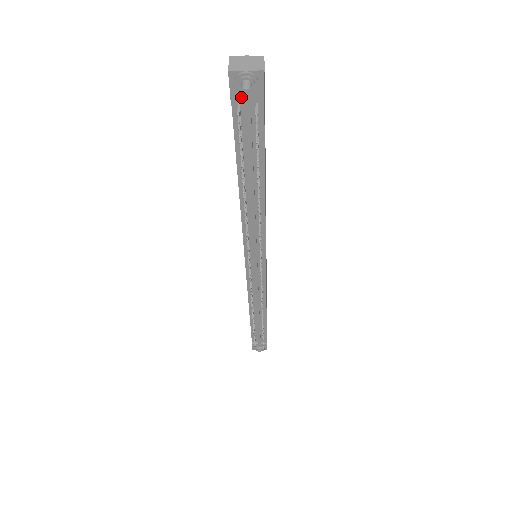
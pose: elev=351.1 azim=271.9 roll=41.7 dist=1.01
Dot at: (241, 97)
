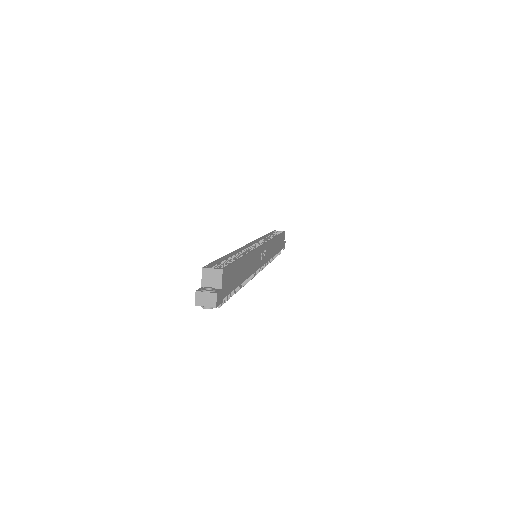
Dot at: occluded
